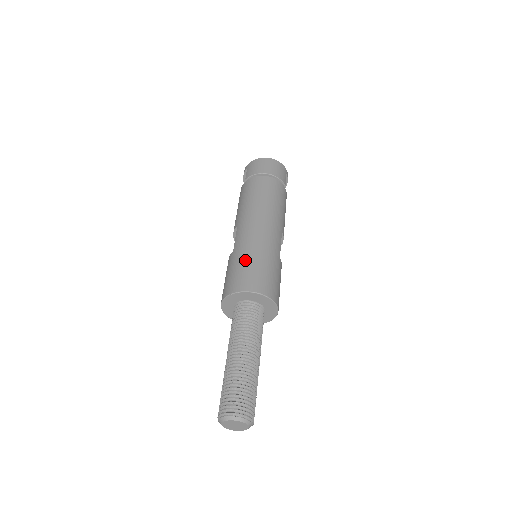
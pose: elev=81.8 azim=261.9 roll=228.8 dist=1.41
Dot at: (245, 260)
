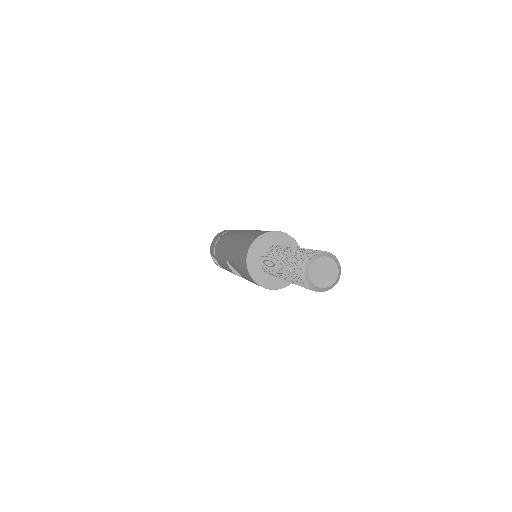
Dot at: (239, 246)
